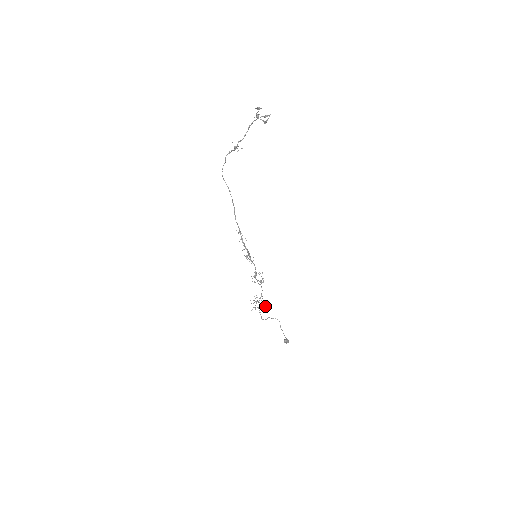
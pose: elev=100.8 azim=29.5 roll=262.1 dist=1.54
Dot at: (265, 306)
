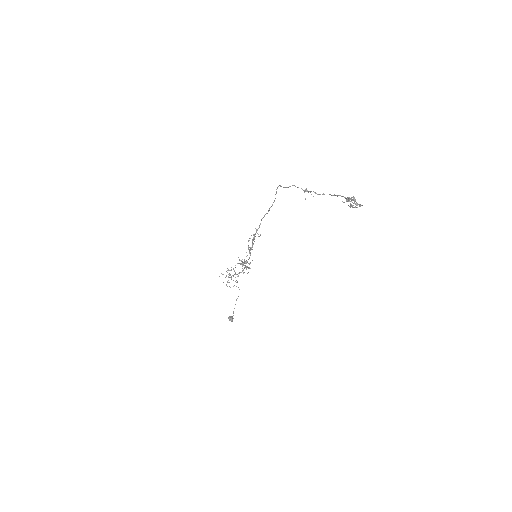
Dot at: occluded
